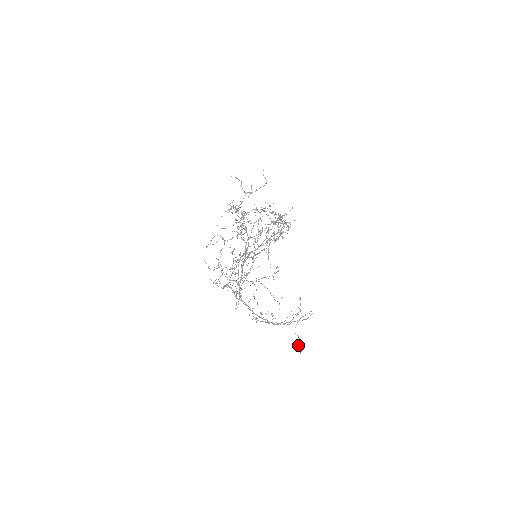
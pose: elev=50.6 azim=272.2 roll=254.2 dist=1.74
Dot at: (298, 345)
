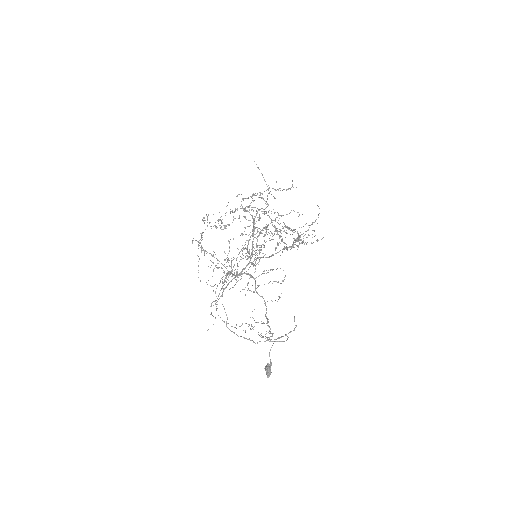
Dot at: (268, 368)
